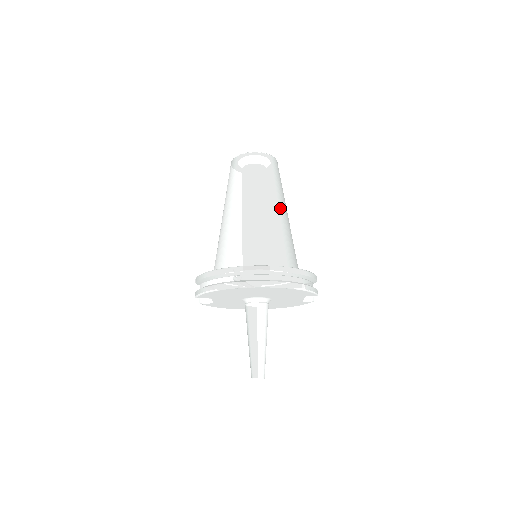
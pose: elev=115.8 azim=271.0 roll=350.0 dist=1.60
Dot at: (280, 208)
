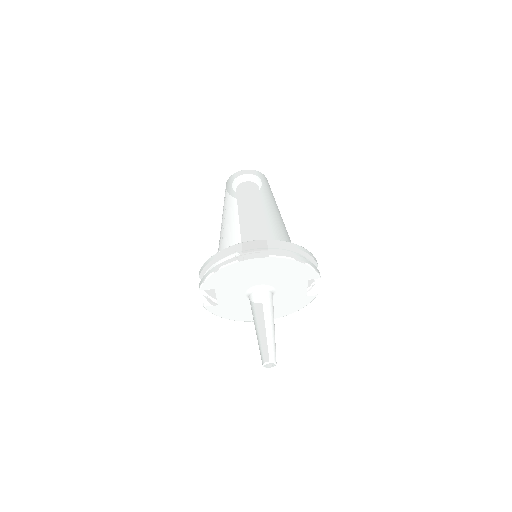
Dot at: (274, 209)
